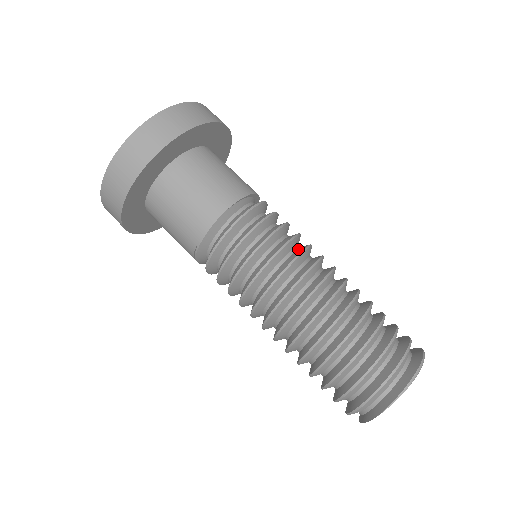
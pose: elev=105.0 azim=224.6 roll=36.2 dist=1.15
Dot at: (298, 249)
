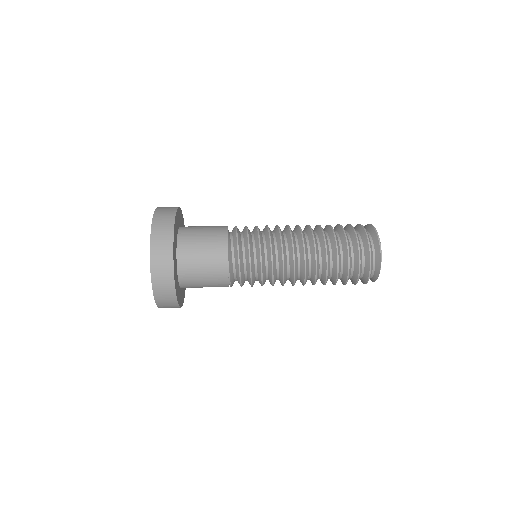
Dot at: (275, 234)
